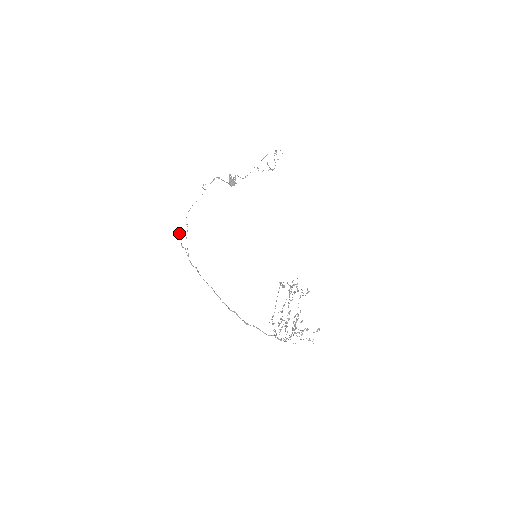
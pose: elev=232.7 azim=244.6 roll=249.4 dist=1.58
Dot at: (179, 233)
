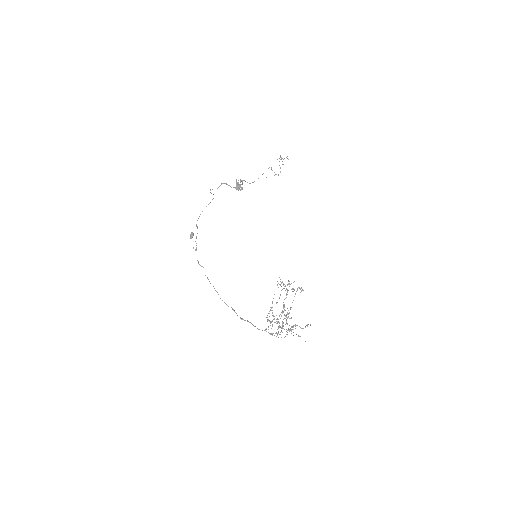
Dot at: (190, 235)
